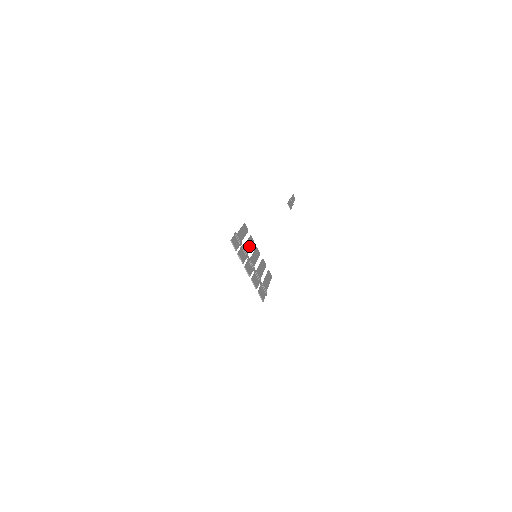
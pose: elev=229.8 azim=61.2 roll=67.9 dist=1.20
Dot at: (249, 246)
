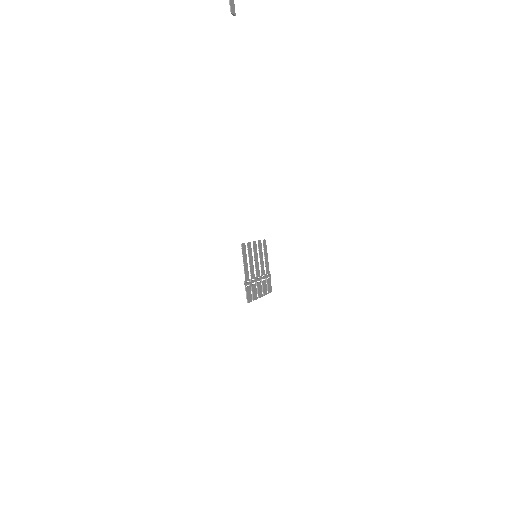
Dot at: (251, 263)
